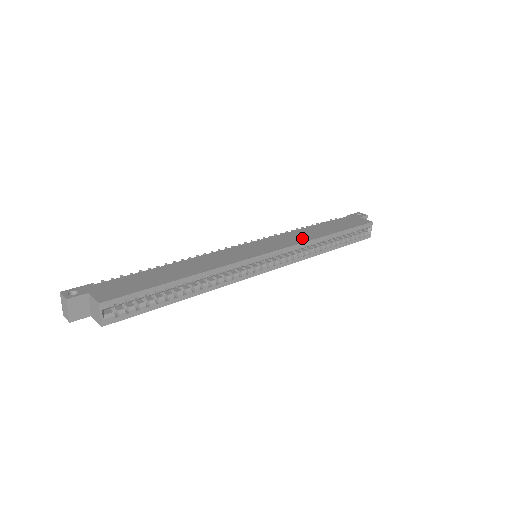
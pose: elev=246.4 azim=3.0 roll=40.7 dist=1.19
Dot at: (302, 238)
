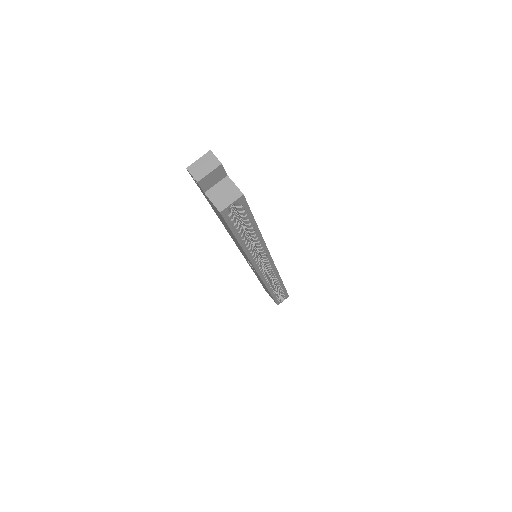
Dot at: occluded
